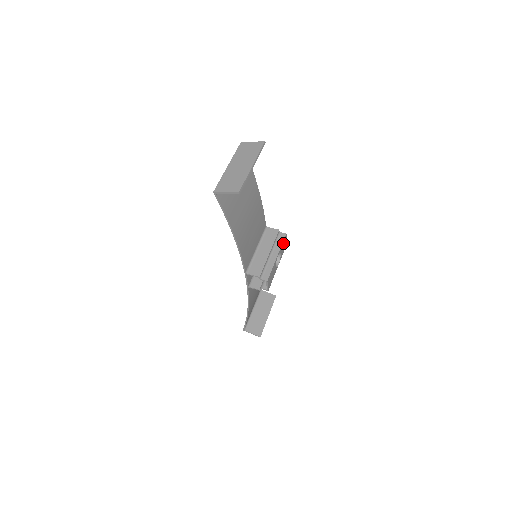
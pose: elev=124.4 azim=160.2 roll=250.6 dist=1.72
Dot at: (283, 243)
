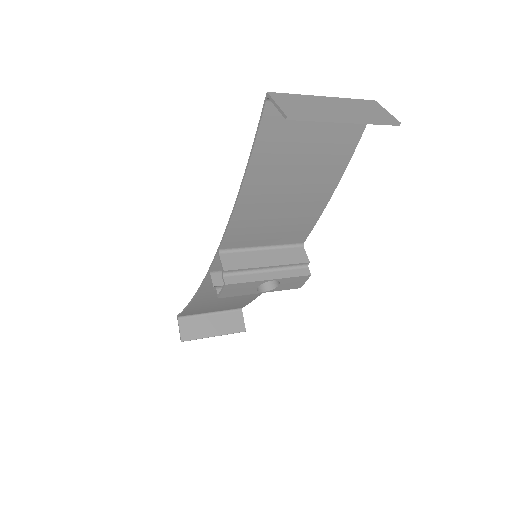
Dot at: (296, 278)
